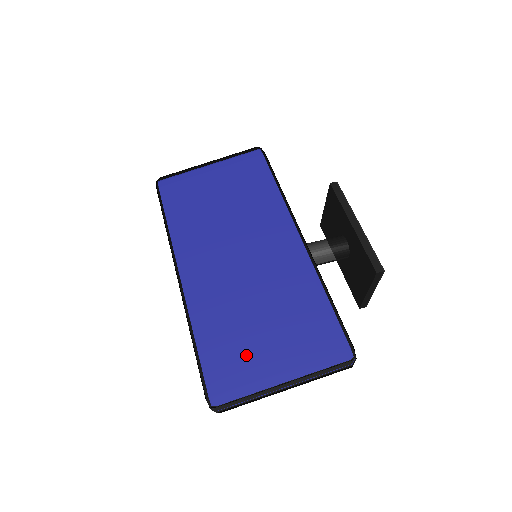
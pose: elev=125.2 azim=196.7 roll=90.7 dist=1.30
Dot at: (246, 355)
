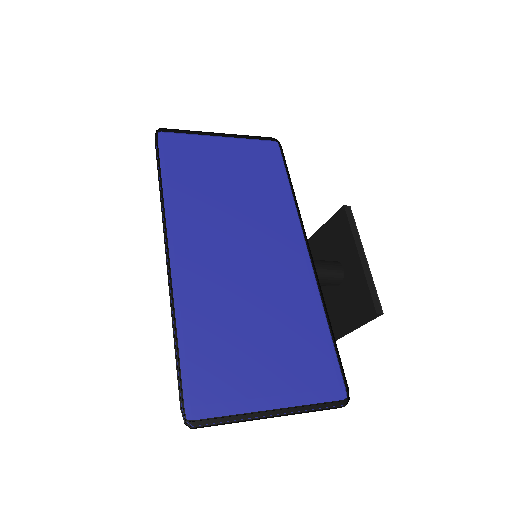
Dot at: (235, 367)
